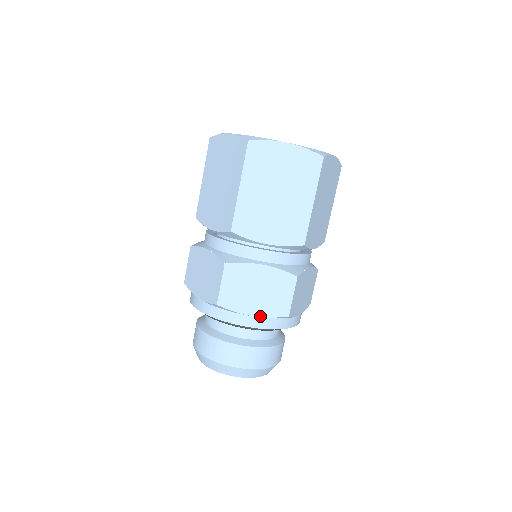
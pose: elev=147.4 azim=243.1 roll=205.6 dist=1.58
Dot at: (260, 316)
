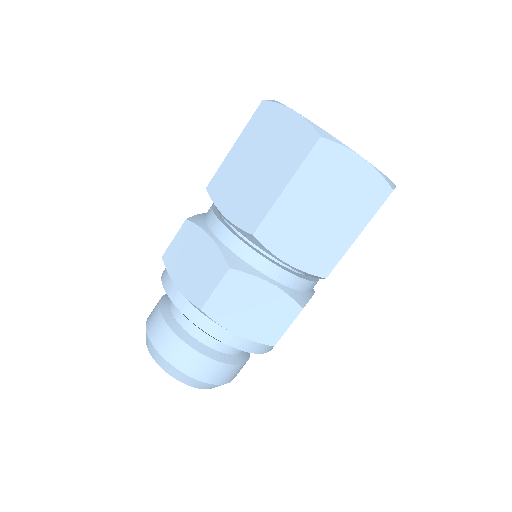
Dot at: (244, 337)
